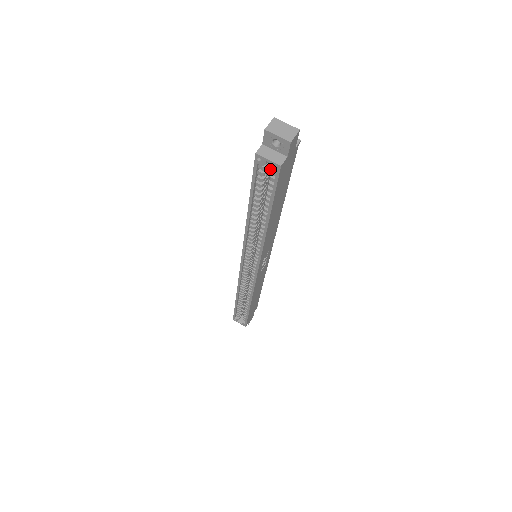
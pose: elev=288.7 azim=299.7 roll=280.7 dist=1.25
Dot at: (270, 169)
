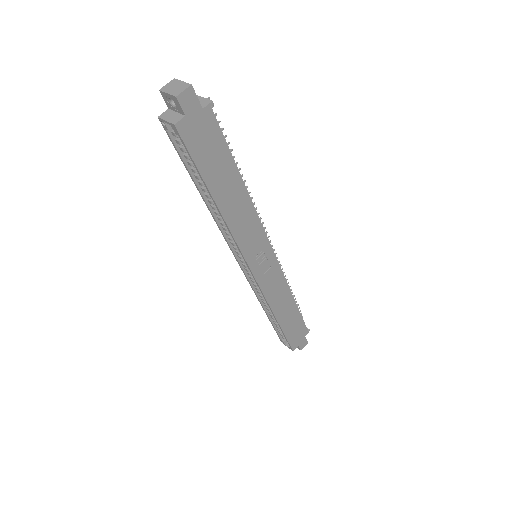
Dot at: occluded
